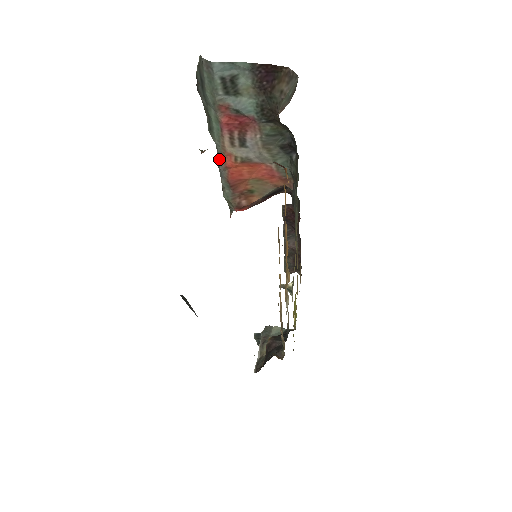
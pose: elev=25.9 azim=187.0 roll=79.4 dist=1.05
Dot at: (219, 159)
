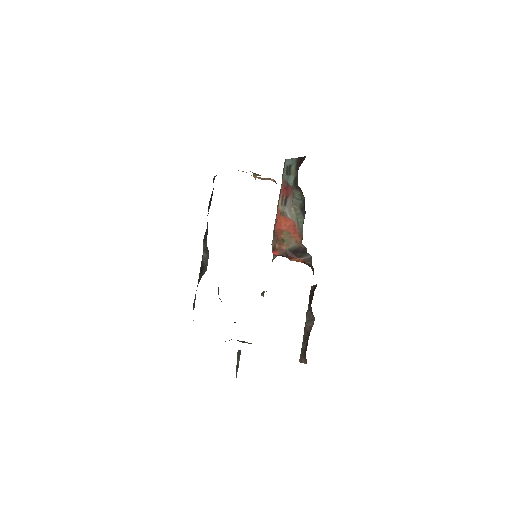
Dot at: occluded
